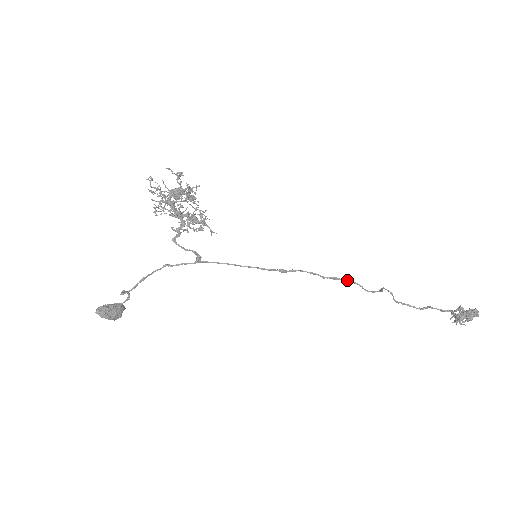
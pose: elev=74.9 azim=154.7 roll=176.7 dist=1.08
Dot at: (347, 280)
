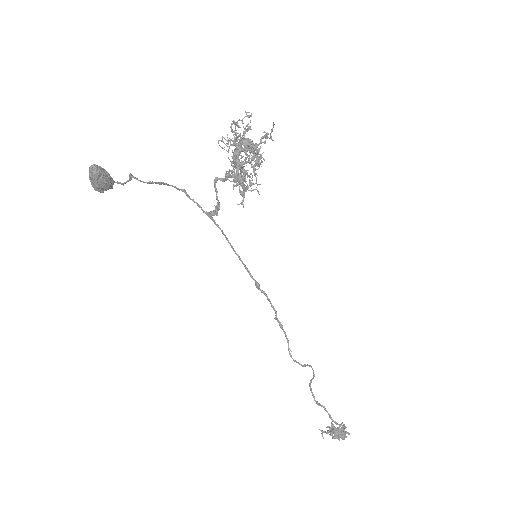
Dot at: (286, 335)
